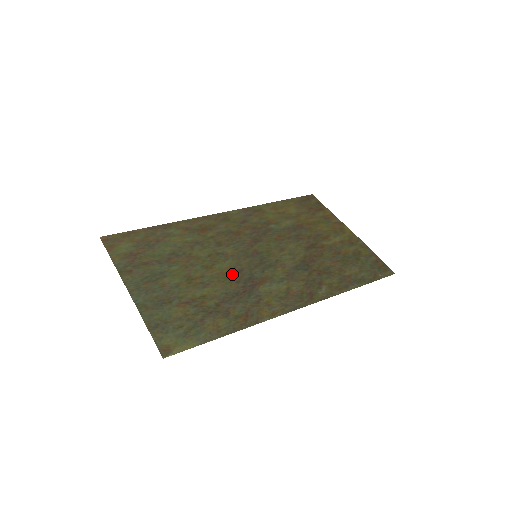
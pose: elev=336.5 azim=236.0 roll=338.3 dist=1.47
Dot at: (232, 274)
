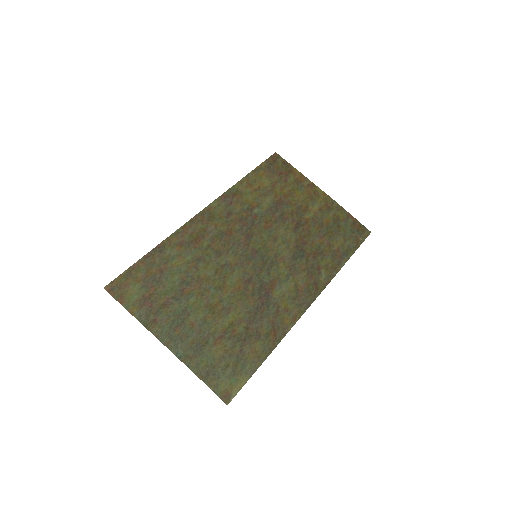
Dot at: (245, 287)
